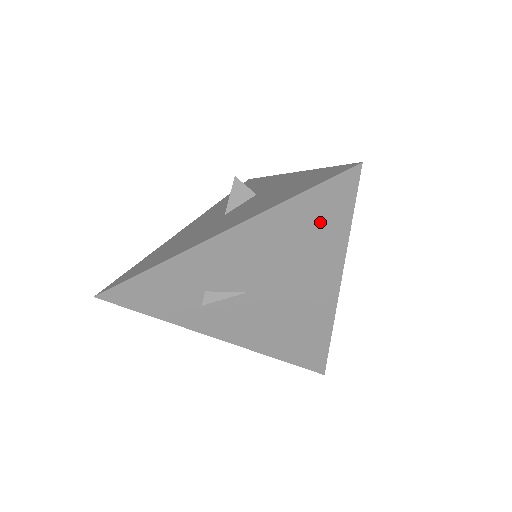
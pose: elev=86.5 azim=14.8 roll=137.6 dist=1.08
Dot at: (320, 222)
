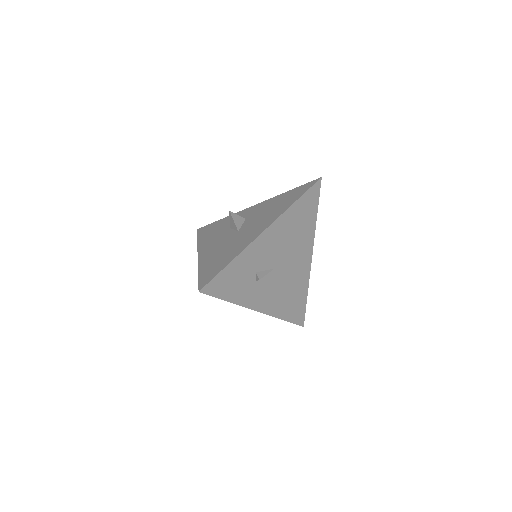
Dot at: (306, 213)
